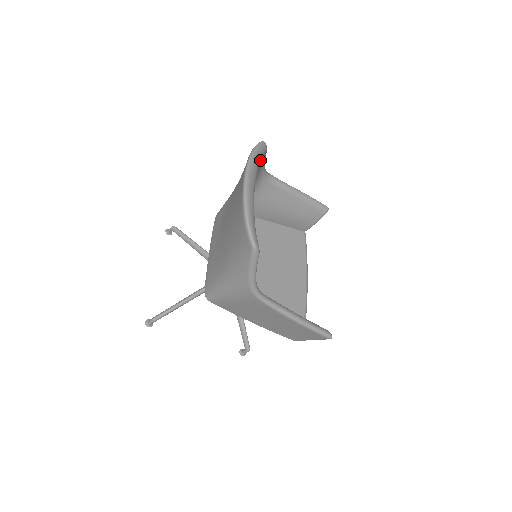
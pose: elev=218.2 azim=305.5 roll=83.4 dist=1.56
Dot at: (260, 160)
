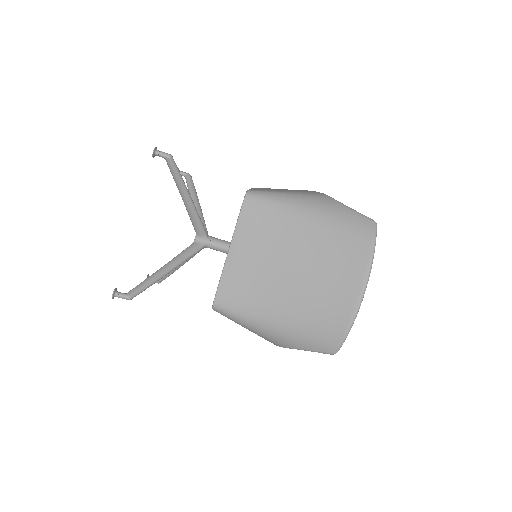
Dot at: occluded
